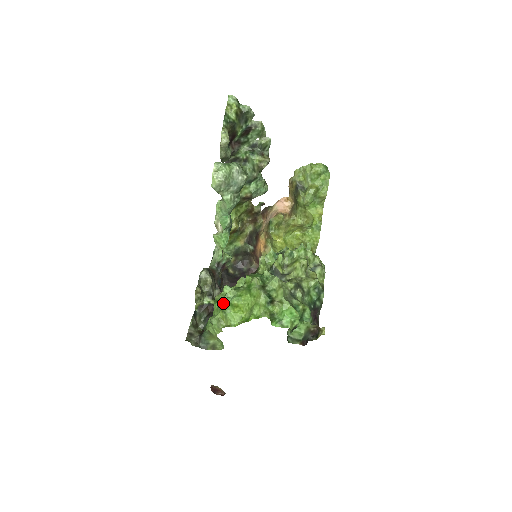
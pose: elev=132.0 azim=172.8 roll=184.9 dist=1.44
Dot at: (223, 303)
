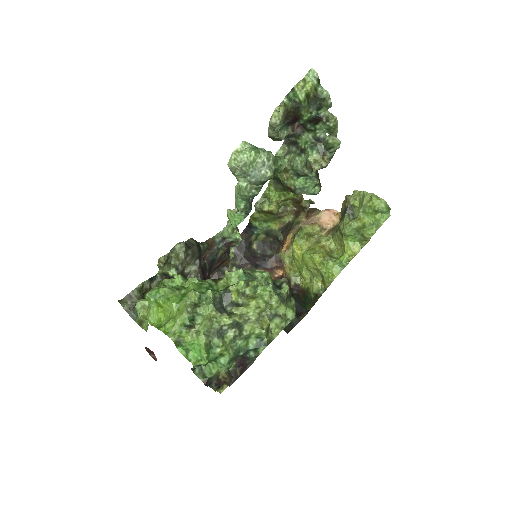
Dot at: (150, 295)
